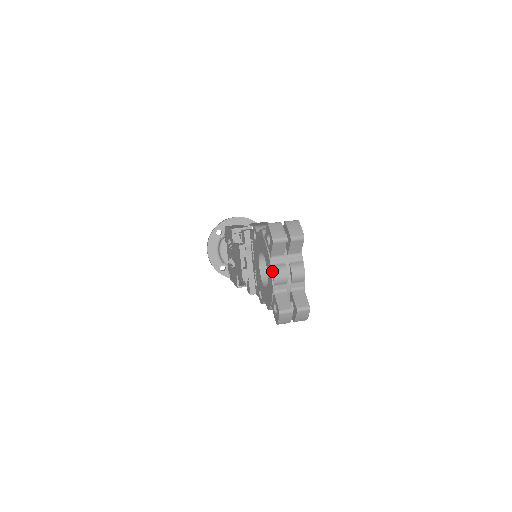
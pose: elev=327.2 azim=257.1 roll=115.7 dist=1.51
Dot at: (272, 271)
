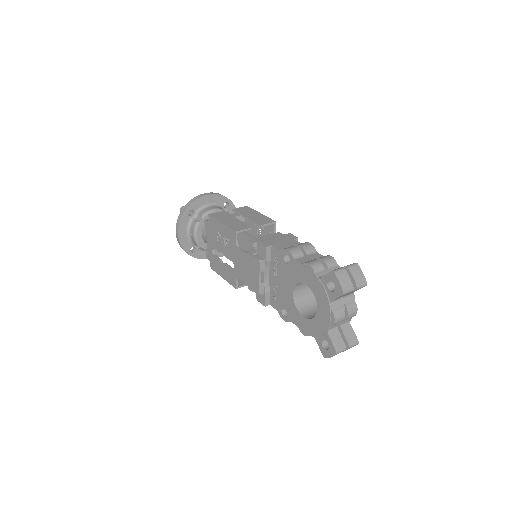
Dot at: (331, 315)
